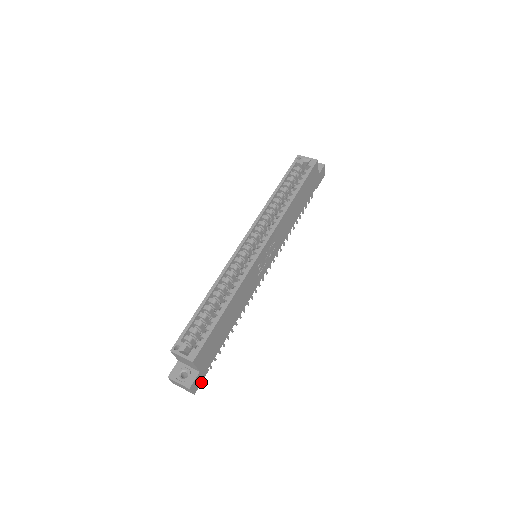
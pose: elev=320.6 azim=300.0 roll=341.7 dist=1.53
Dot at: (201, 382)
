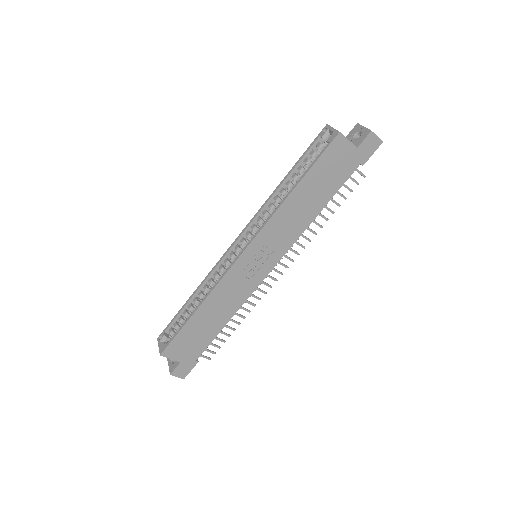
Dot at: (190, 370)
